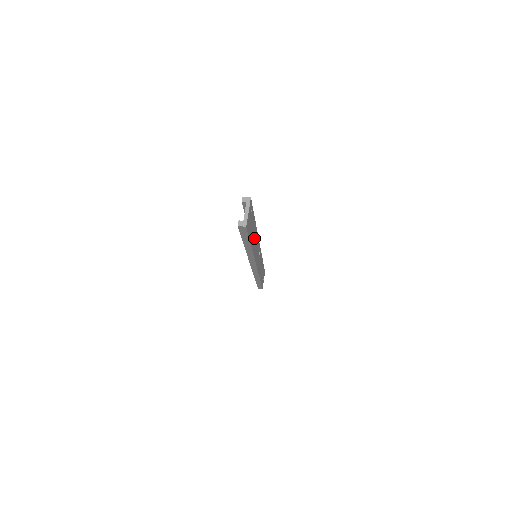
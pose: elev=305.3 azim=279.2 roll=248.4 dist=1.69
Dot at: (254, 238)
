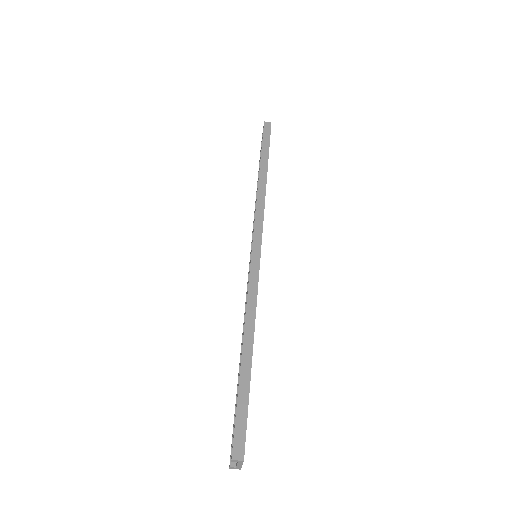
Dot at: occluded
